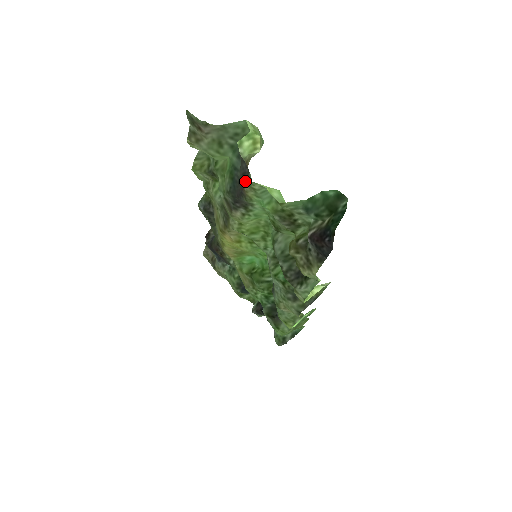
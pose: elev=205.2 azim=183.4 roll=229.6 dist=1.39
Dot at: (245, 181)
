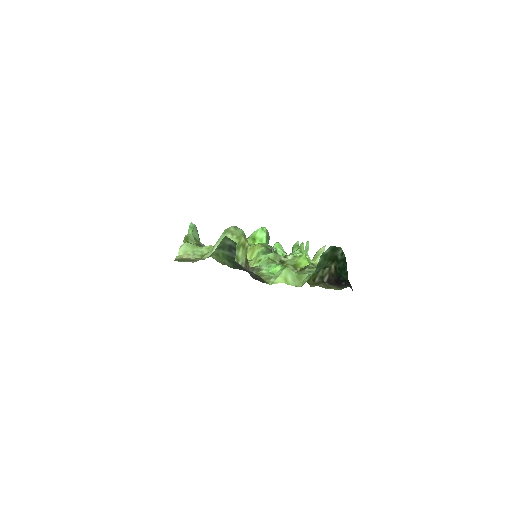
Dot at: (260, 281)
